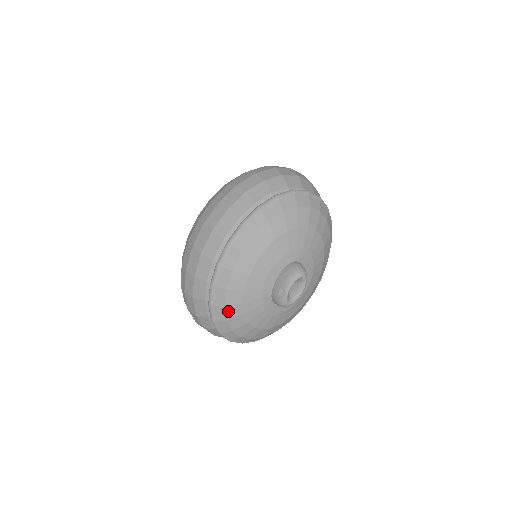
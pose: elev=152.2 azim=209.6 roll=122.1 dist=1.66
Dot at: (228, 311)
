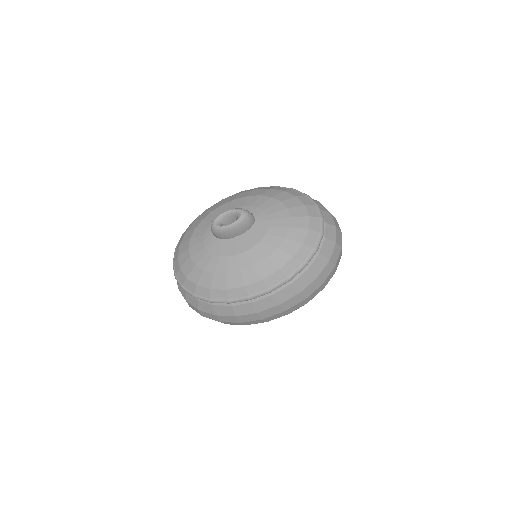
Dot at: (193, 225)
